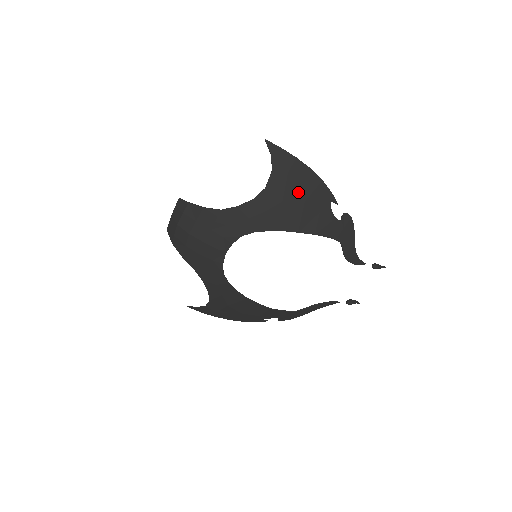
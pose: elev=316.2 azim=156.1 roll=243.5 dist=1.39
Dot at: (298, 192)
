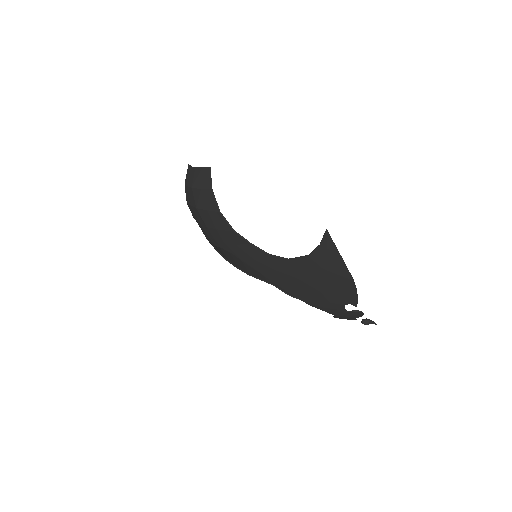
Dot at: (320, 283)
